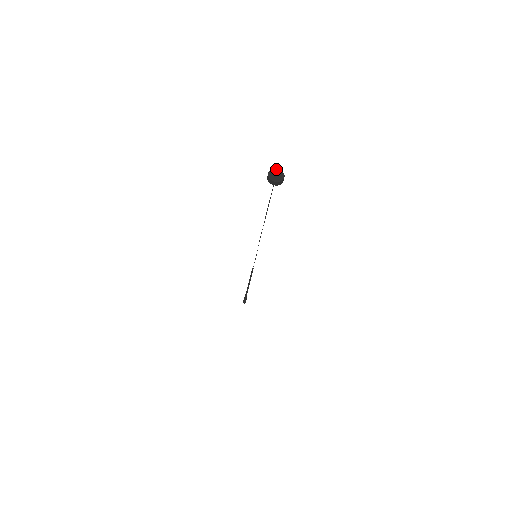
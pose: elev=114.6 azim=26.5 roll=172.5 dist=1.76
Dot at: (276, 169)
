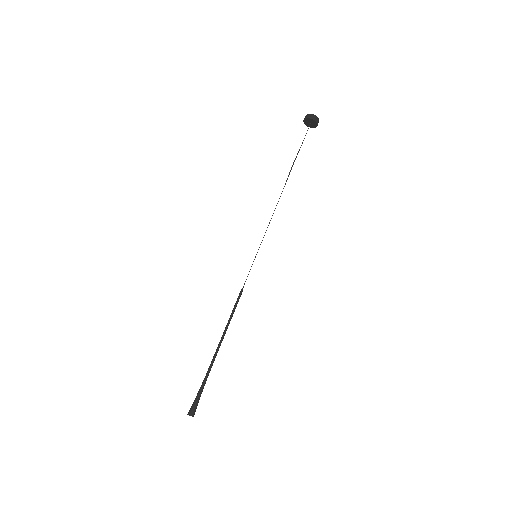
Dot at: occluded
